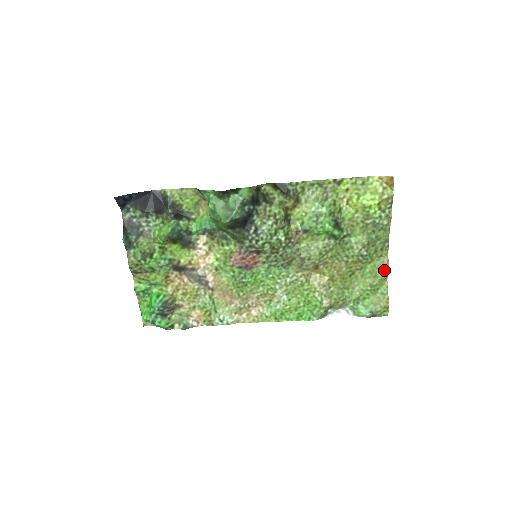
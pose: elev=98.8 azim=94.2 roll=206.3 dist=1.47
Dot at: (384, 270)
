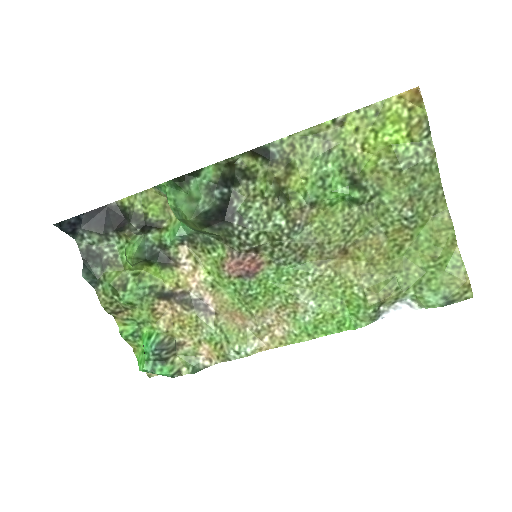
Dot at: (447, 231)
